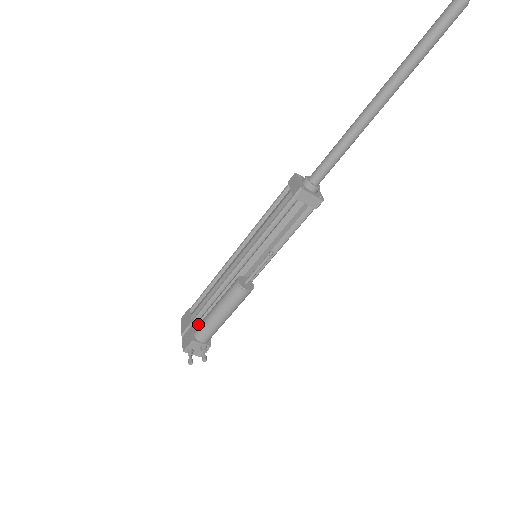
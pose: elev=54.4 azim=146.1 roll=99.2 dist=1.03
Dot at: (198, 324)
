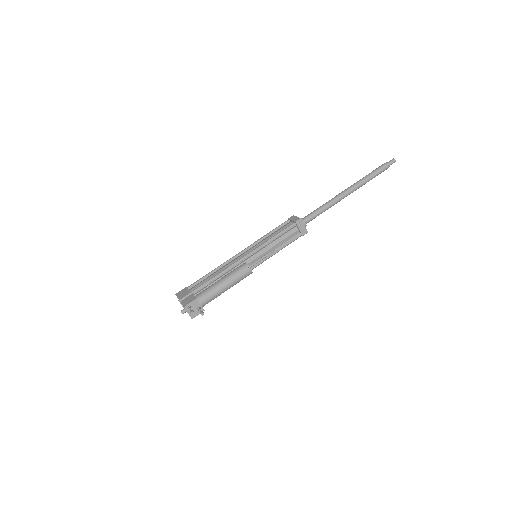
Dot at: (195, 295)
